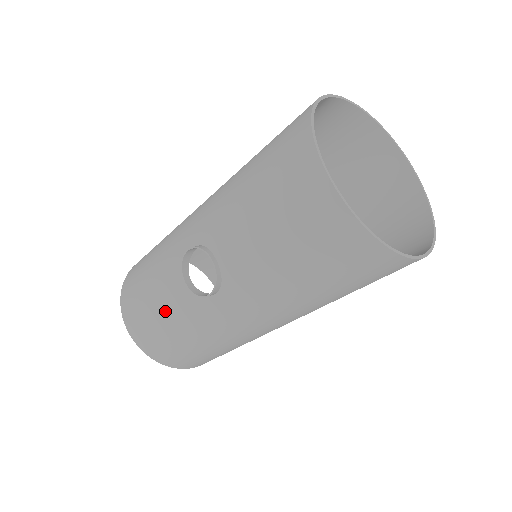
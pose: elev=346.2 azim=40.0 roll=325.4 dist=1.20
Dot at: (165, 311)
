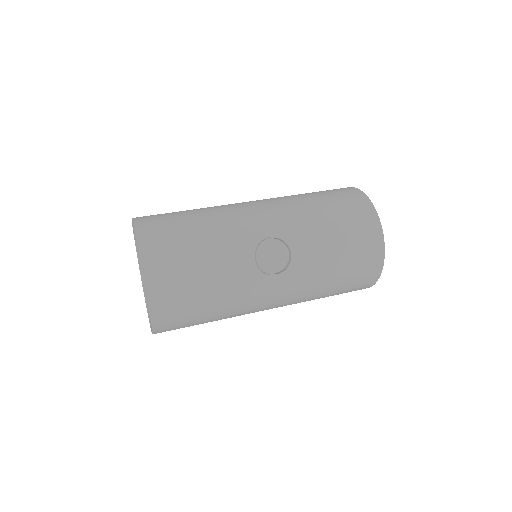
Dot at: (214, 276)
